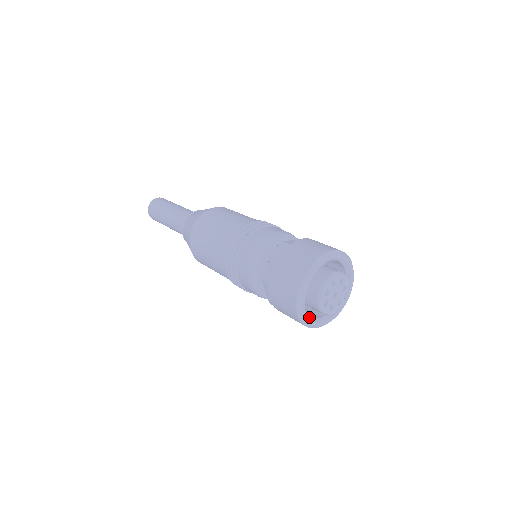
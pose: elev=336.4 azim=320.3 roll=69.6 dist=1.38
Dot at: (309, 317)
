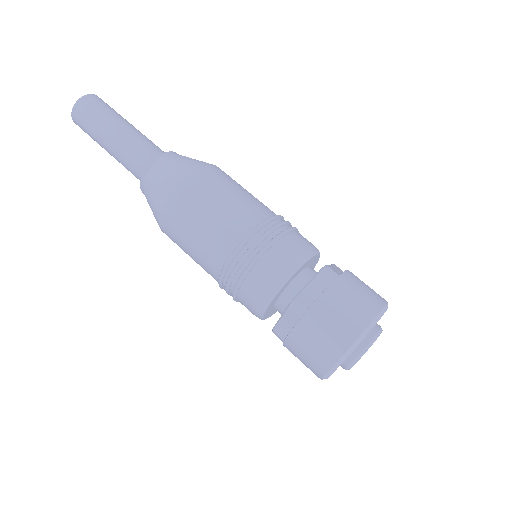
Dot at: occluded
